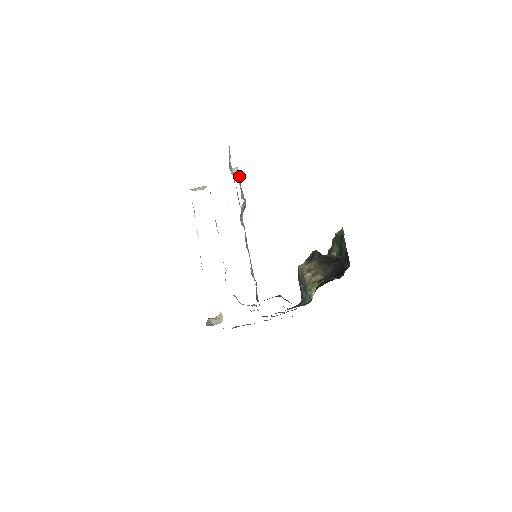
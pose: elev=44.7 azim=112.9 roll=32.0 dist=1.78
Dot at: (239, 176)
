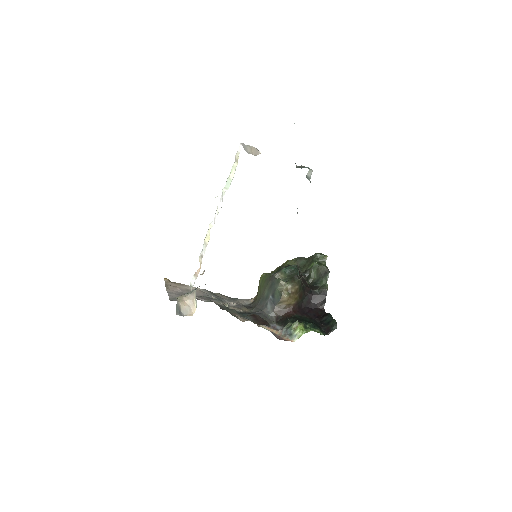
Dot at: occluded
